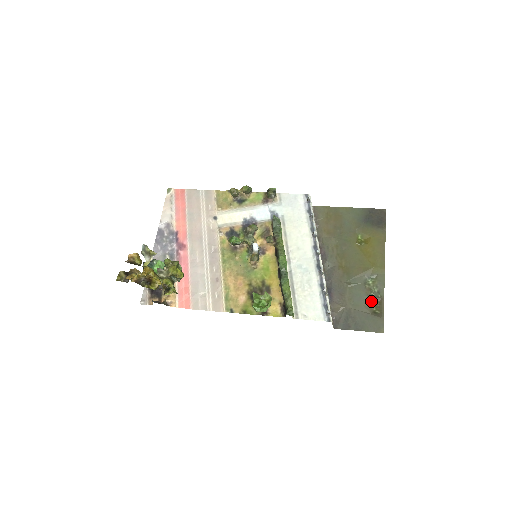
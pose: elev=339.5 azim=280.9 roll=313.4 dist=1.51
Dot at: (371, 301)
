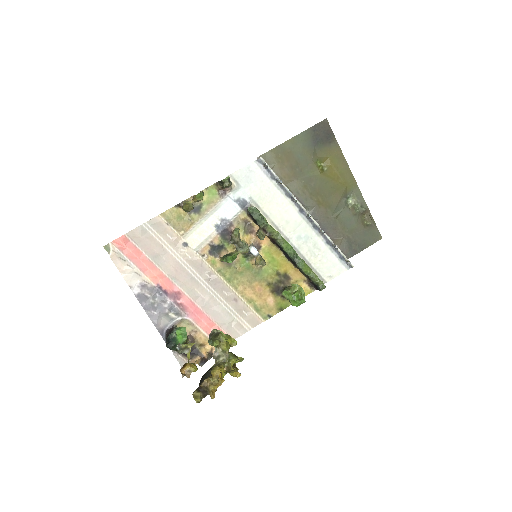
Dot at: (360, 218)
